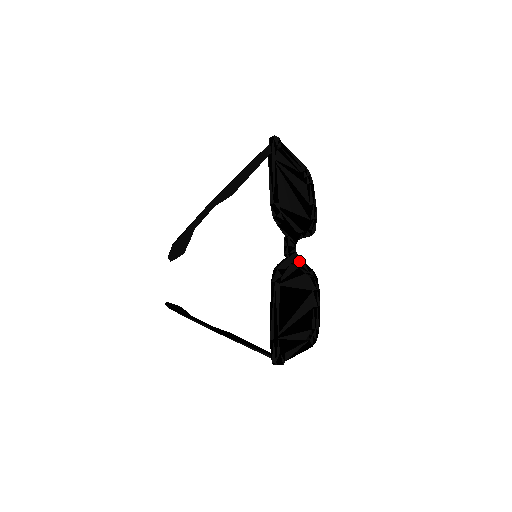
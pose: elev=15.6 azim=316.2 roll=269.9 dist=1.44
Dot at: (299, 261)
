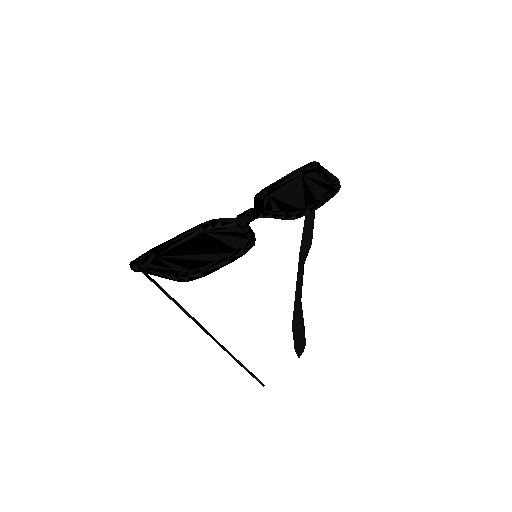
Dot at: (245, 224)
